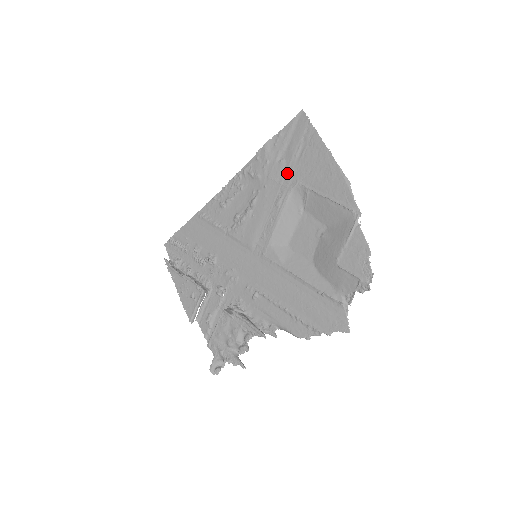
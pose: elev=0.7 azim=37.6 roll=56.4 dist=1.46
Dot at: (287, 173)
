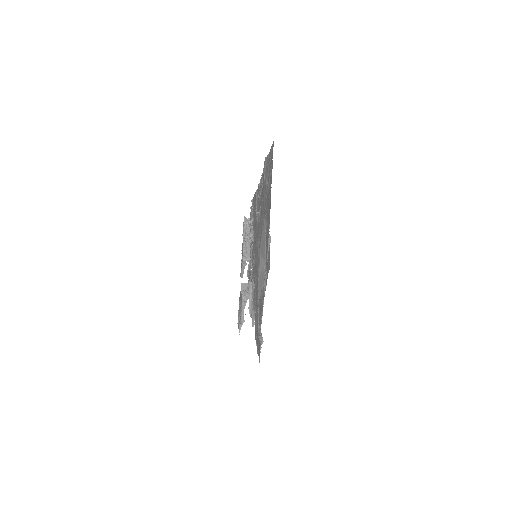
Dot at: (266, 198)
